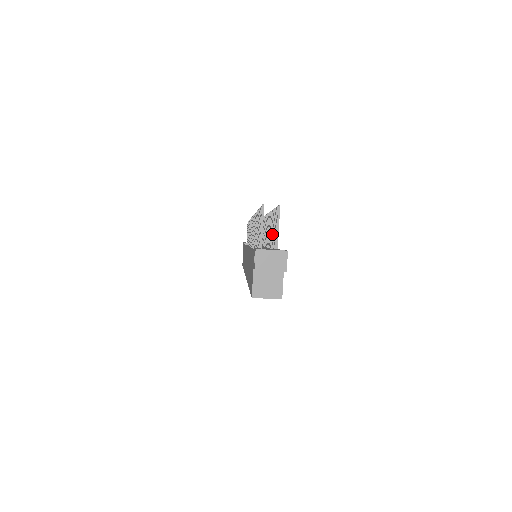
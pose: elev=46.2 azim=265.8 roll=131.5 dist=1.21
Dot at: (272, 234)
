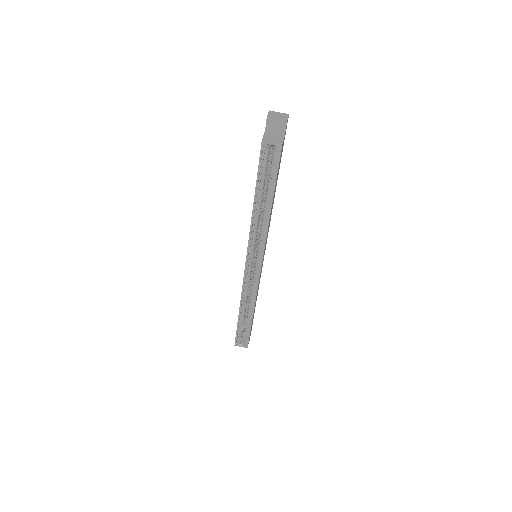
Dot at: occluded
